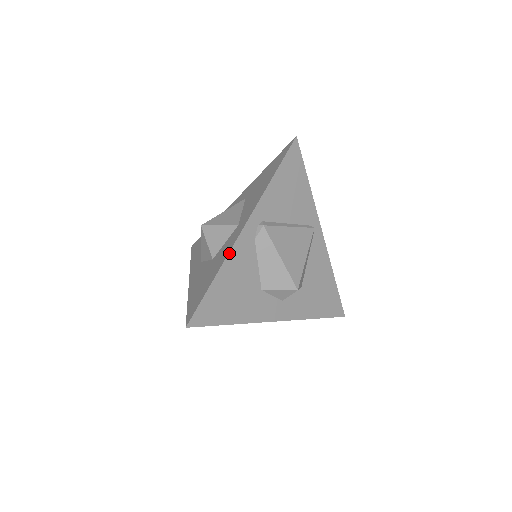
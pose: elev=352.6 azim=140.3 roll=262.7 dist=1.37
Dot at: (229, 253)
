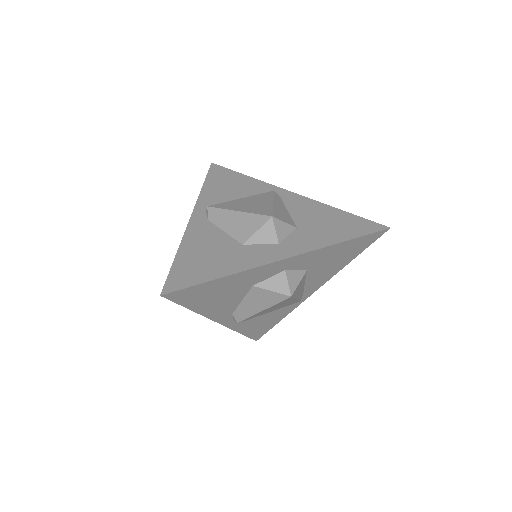
Dot at: (184, 236)
